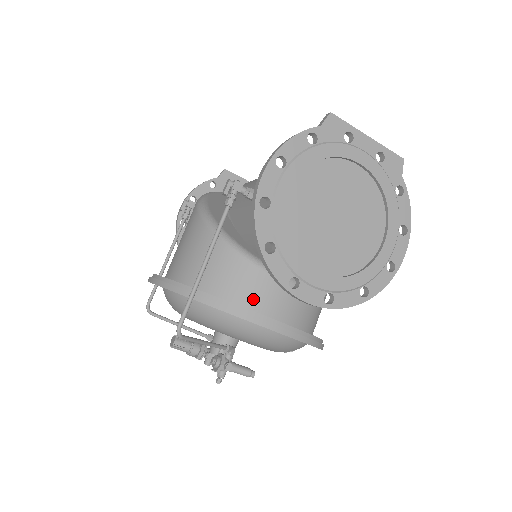
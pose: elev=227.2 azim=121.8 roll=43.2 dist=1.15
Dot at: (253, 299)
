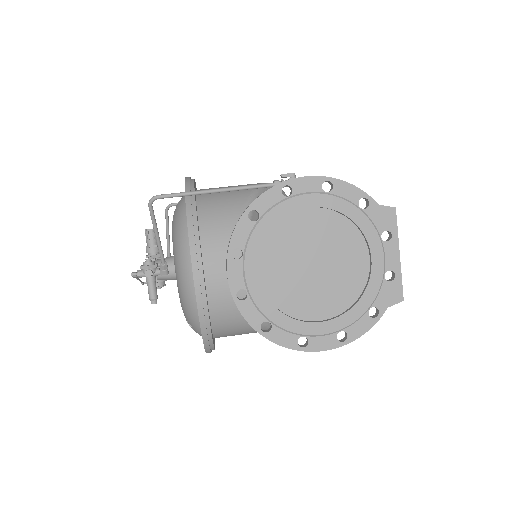
Dot at: (212, 248)
